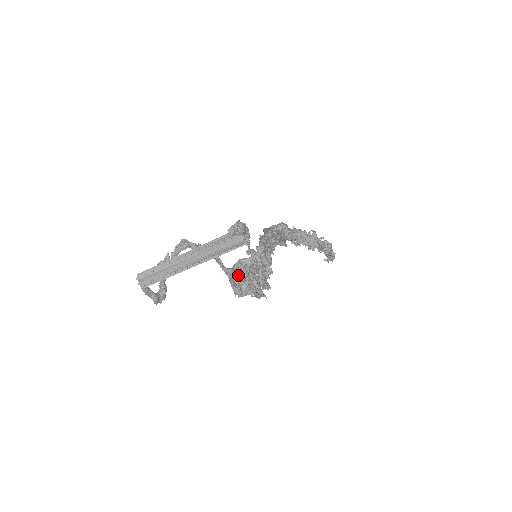
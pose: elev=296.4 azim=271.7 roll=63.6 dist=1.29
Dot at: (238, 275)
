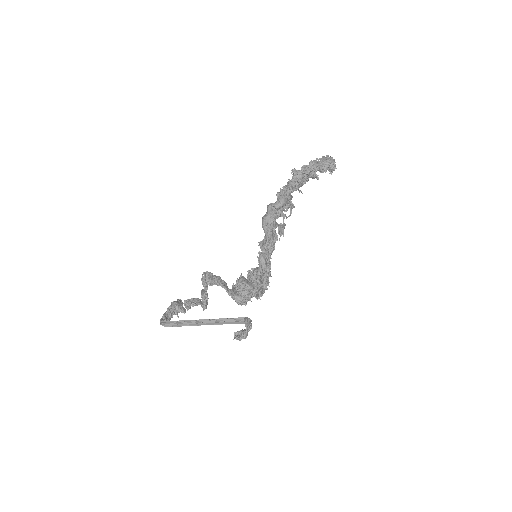
Dot at: occluded
